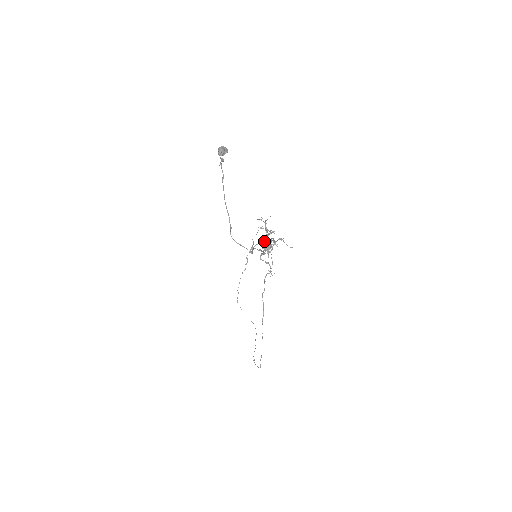
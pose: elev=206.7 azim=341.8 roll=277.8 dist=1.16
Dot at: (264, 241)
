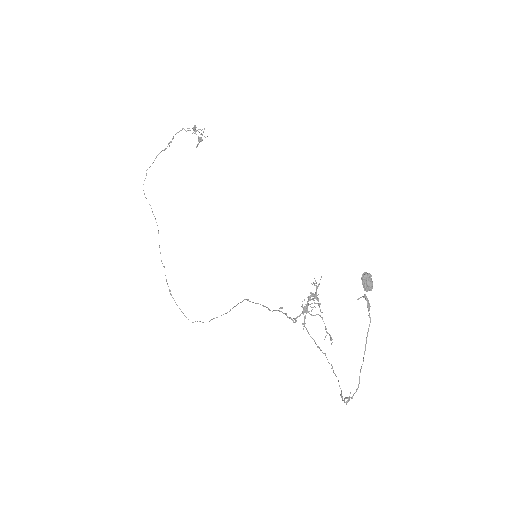
Dot at: (306, 304)
